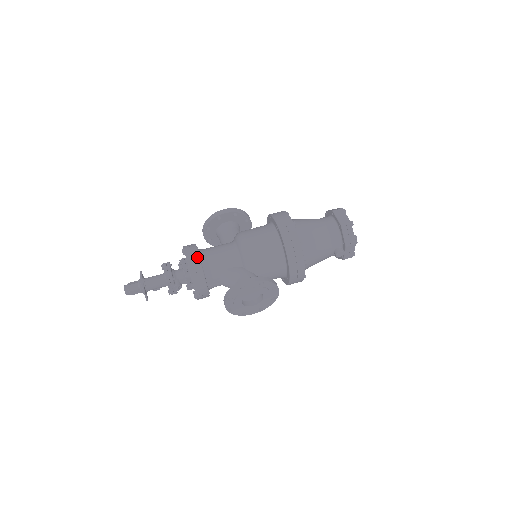
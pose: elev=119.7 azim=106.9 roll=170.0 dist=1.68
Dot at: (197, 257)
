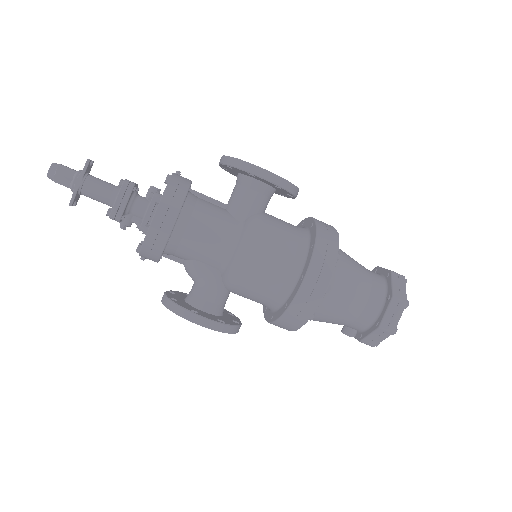
Dot at: (167, 231)
